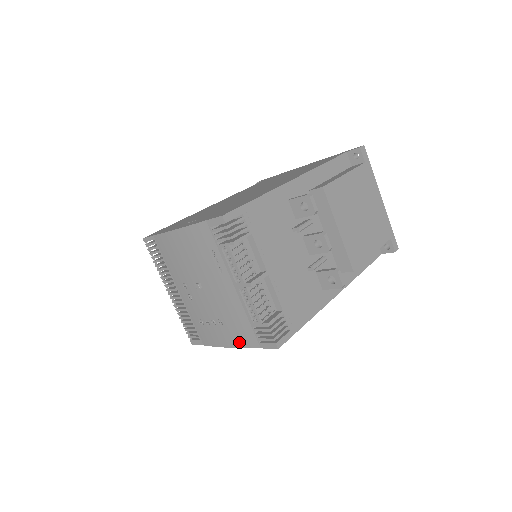
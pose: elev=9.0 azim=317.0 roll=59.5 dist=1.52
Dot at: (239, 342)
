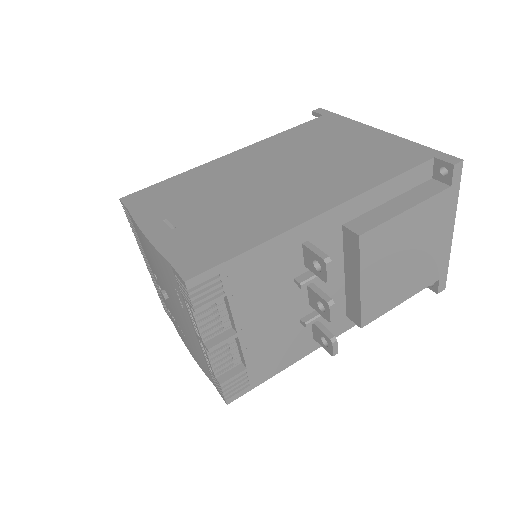
Dot at: (197, 361)
